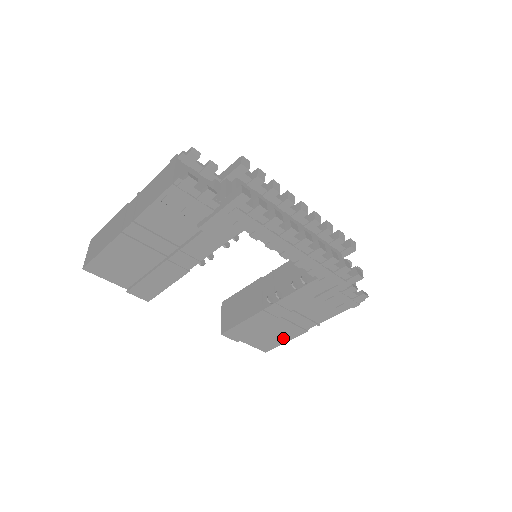
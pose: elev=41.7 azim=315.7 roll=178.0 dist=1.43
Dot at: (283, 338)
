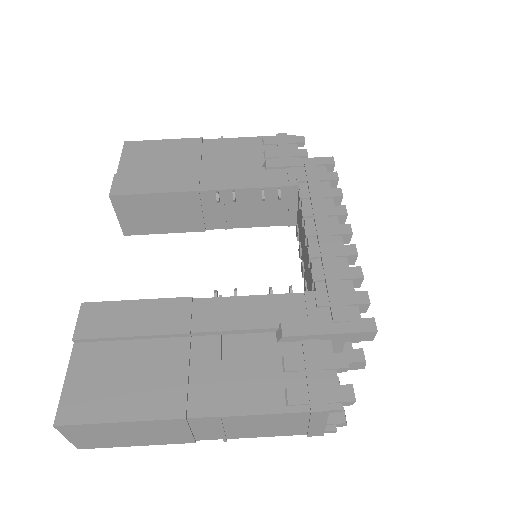
Dot at: (131, 403)
